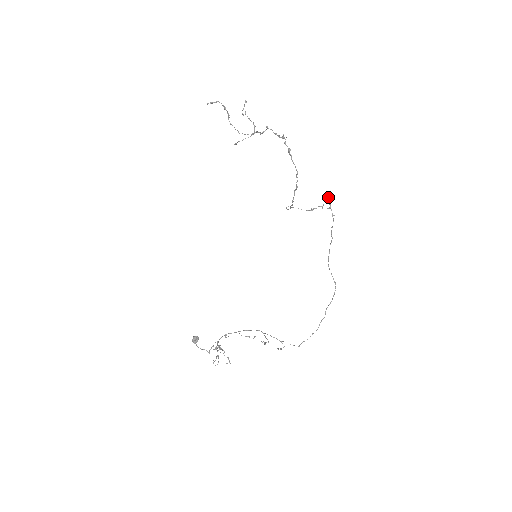
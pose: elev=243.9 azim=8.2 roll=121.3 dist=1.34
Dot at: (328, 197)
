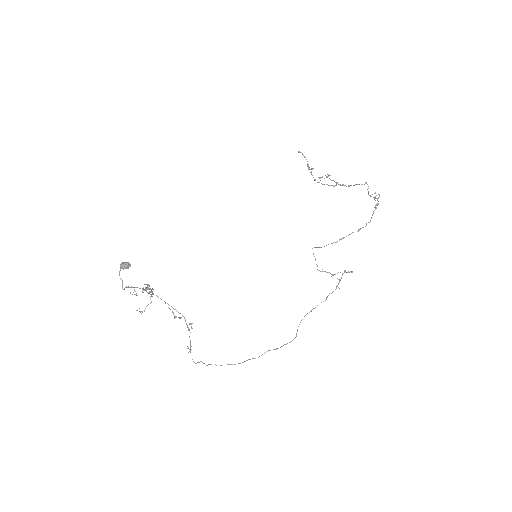
Dot at: (345, 272)
